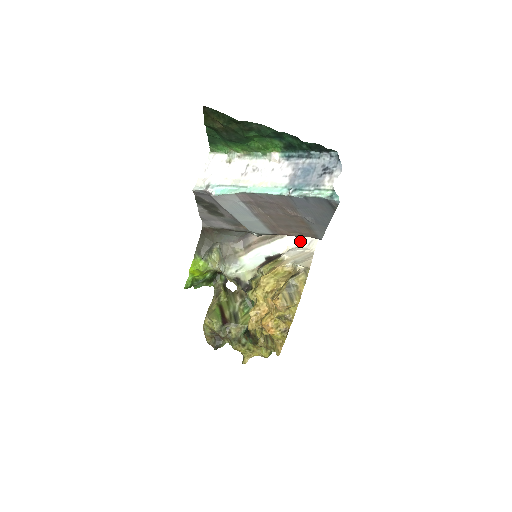
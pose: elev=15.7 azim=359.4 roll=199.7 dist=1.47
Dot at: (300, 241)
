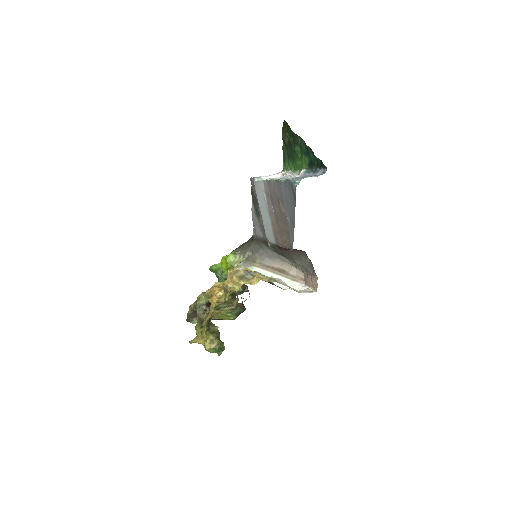
Dot at: (302, 289)
